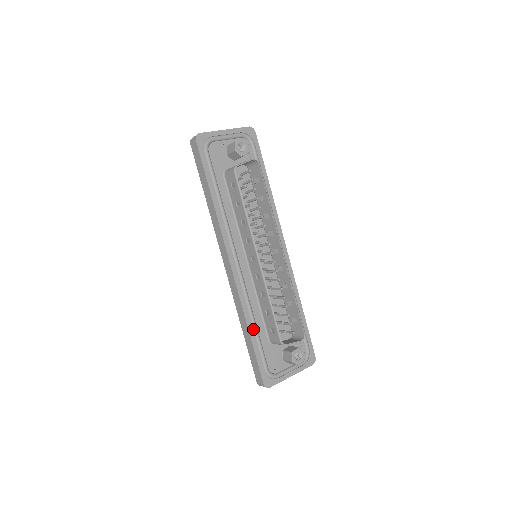
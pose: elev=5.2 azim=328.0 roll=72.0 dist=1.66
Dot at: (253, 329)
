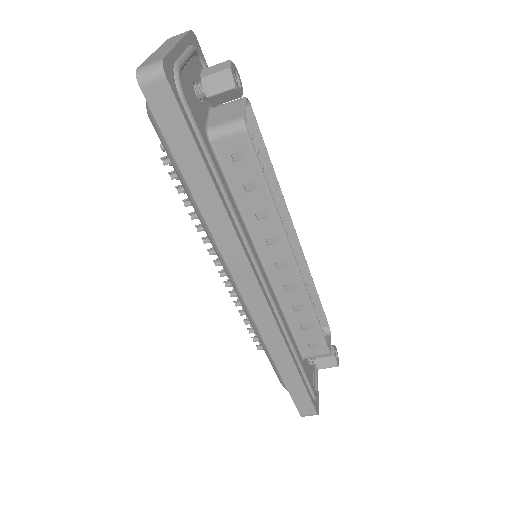
Dot at: (296, 359)
